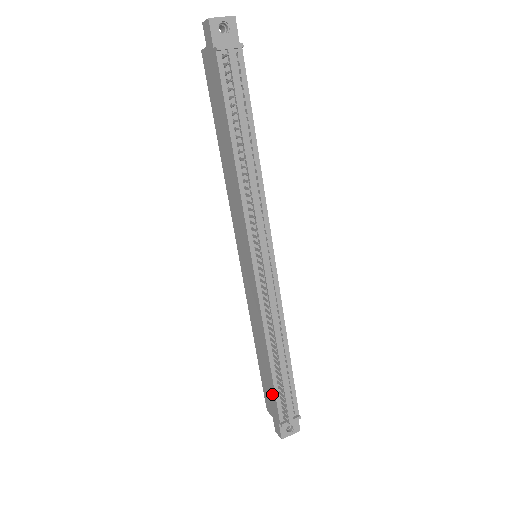
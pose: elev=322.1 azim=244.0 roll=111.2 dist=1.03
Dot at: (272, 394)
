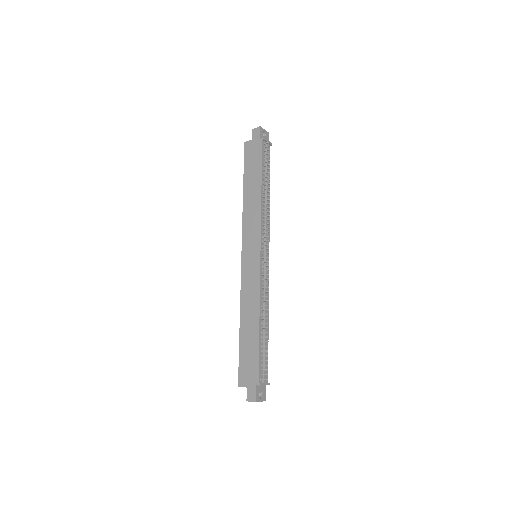
Dot at: (254, 359)
